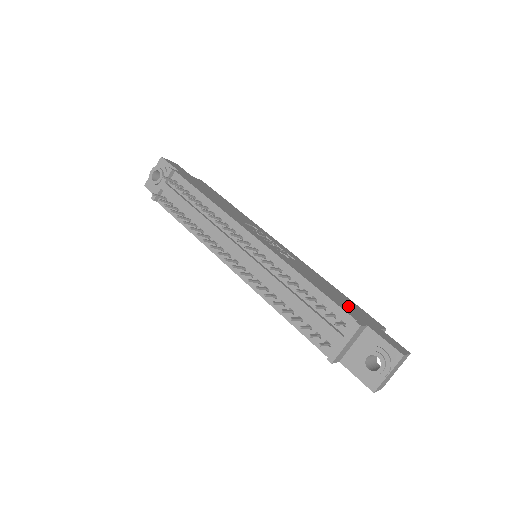
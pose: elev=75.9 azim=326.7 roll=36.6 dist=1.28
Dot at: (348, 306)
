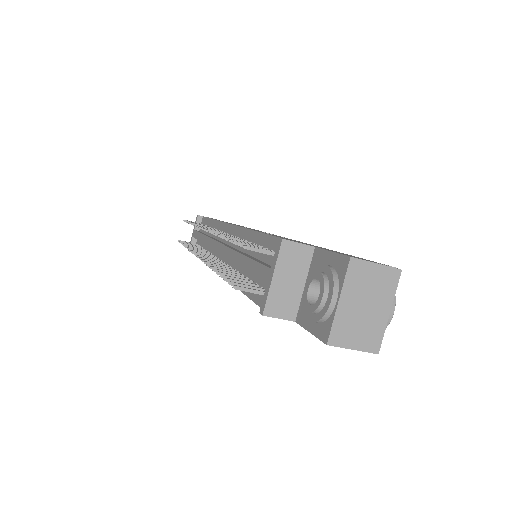
Dot at: (315, 246)
